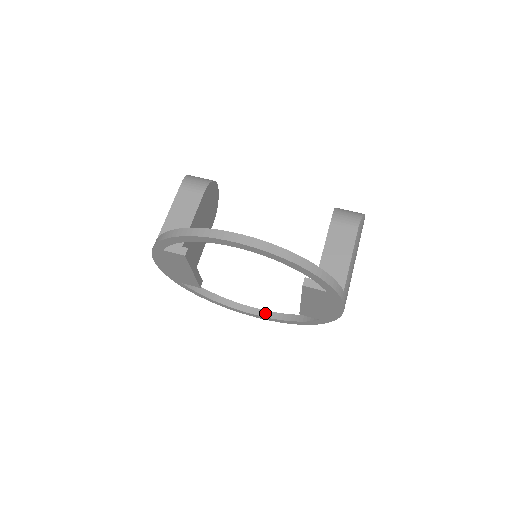
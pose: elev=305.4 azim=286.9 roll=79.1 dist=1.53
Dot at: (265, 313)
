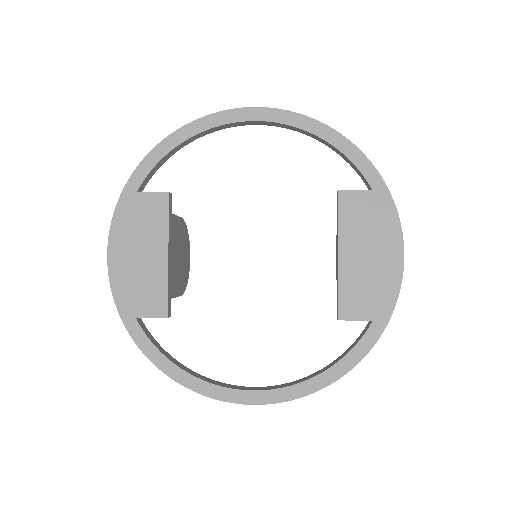
Dot at: (275, 386)
